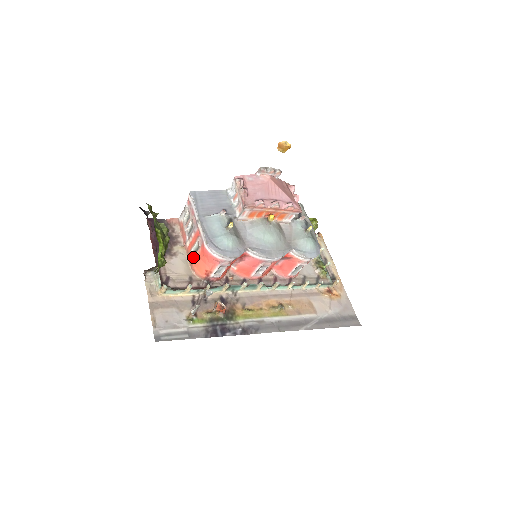
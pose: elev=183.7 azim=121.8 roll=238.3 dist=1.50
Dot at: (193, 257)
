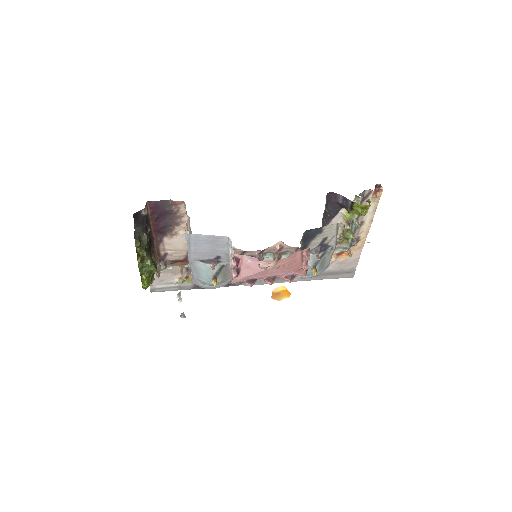
Dot at: occluded
